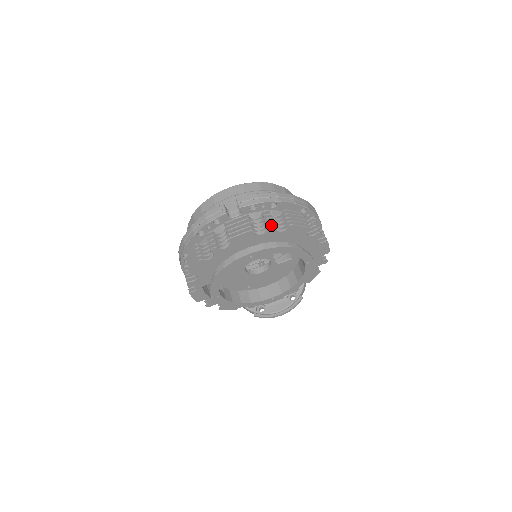
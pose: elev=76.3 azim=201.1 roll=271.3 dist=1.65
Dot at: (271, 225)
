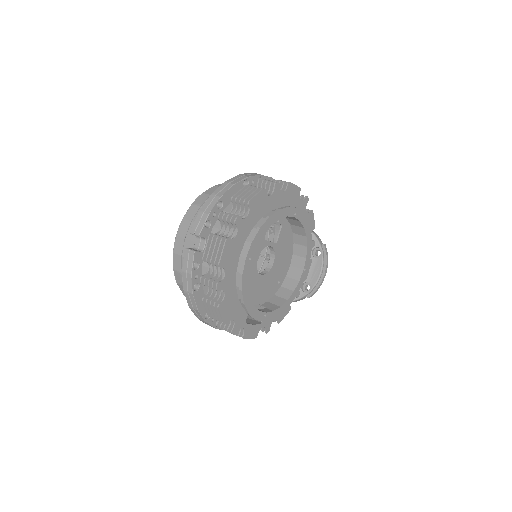
Dot at: (235, 219)
